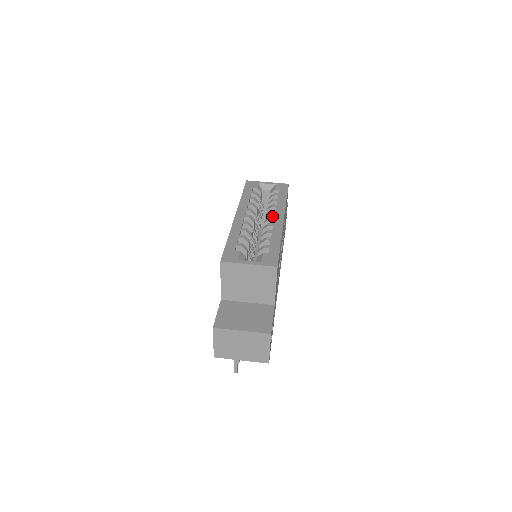
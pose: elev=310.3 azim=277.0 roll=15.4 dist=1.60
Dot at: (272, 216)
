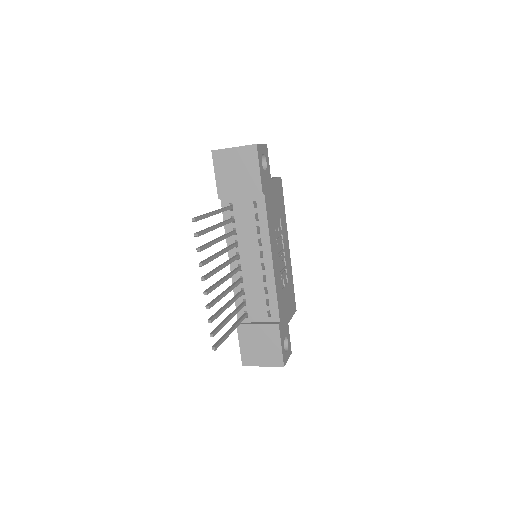
Dot at: occluded
